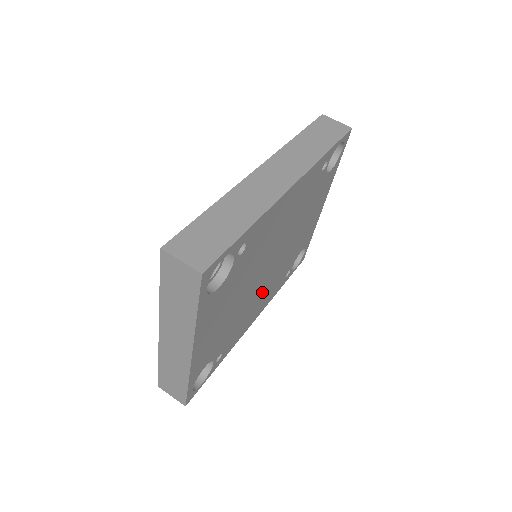
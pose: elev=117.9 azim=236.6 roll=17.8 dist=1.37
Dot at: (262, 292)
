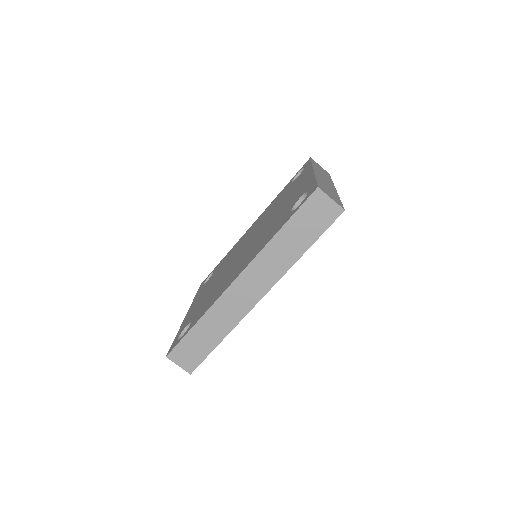
Dot at: occluded
